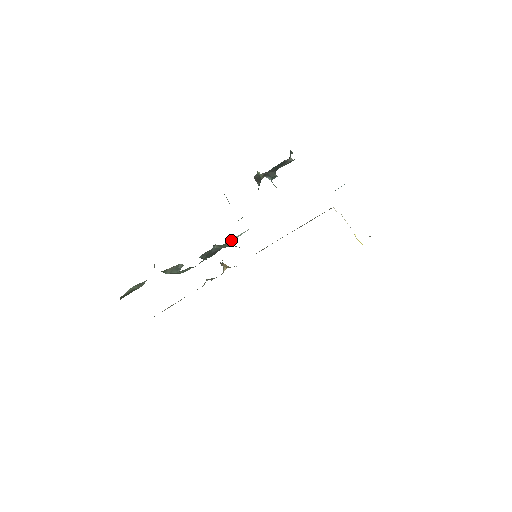
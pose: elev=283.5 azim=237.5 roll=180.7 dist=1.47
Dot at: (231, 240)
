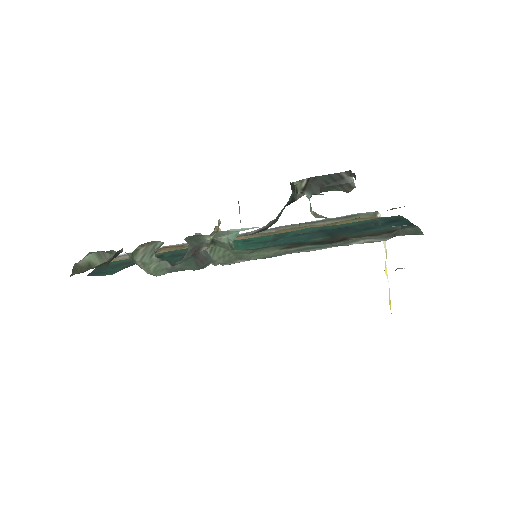
Dot at: (233, 230)
